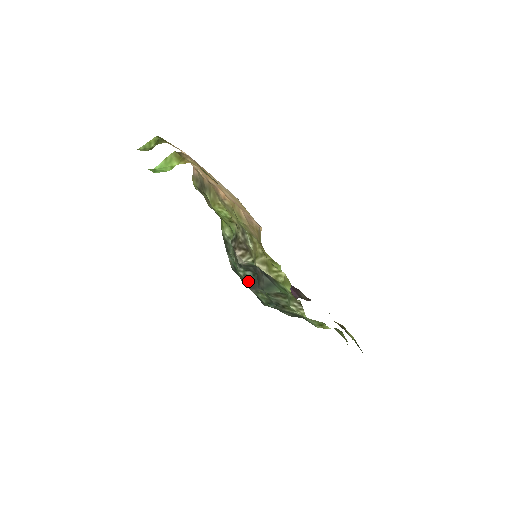
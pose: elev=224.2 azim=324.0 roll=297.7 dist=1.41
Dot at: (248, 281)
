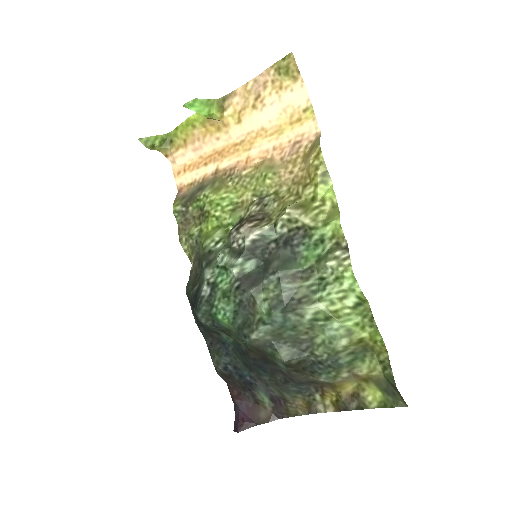
Dot at: (244, 280)
